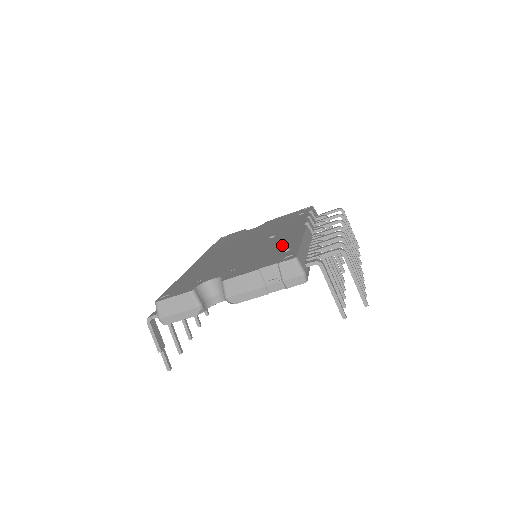
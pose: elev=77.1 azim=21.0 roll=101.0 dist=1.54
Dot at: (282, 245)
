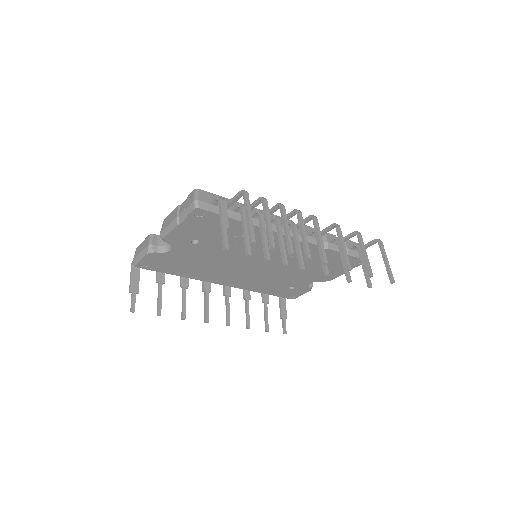
Dot at: occluded
